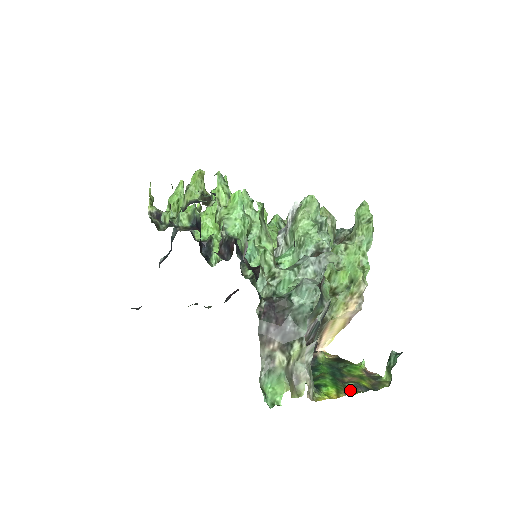
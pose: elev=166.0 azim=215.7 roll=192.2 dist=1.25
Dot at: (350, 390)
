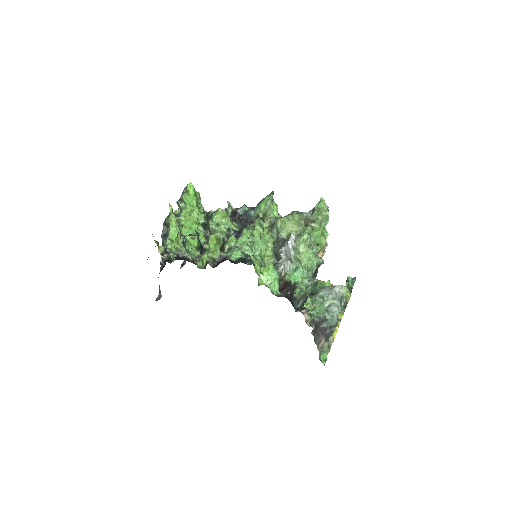
Dot at: occluded
